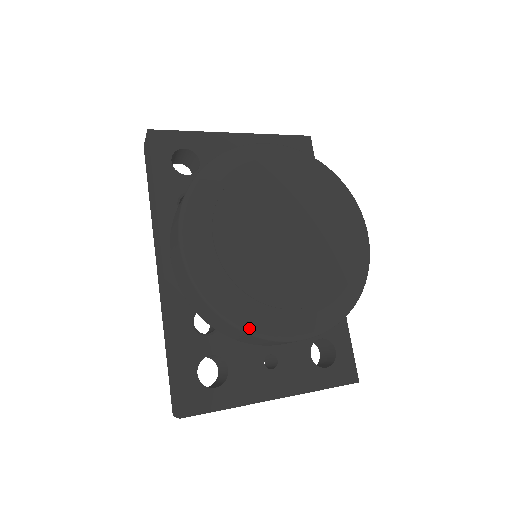
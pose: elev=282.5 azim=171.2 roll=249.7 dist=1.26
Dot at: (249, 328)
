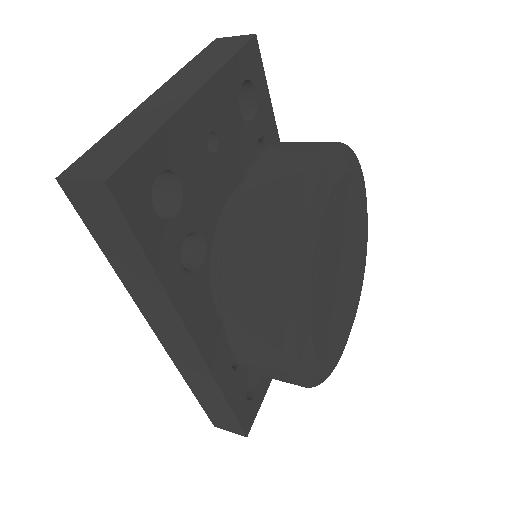
Dot at: occluded
